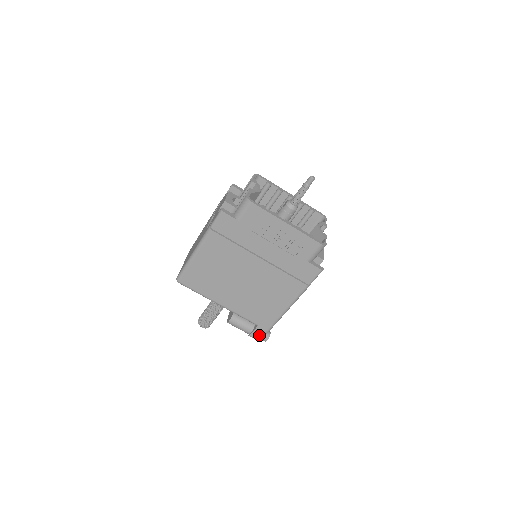
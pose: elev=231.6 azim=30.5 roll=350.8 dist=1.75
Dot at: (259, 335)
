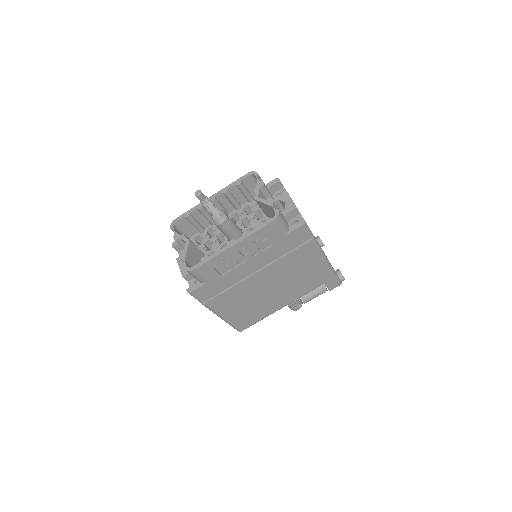
Dot at: (335, 284)
